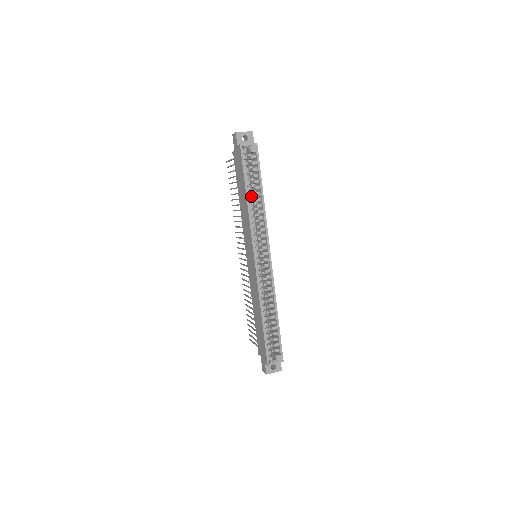
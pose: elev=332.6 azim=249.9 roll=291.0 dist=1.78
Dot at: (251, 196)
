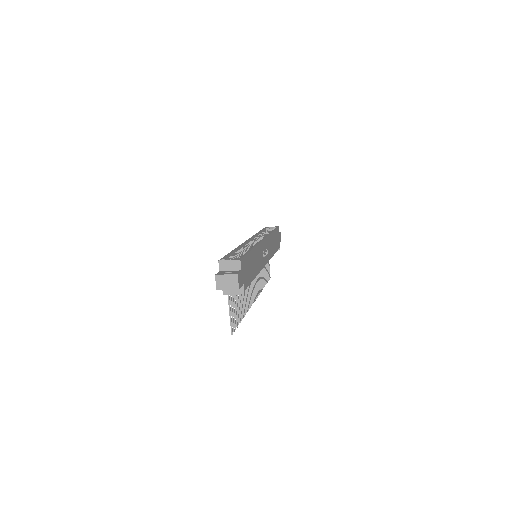
Dot at: occluded
